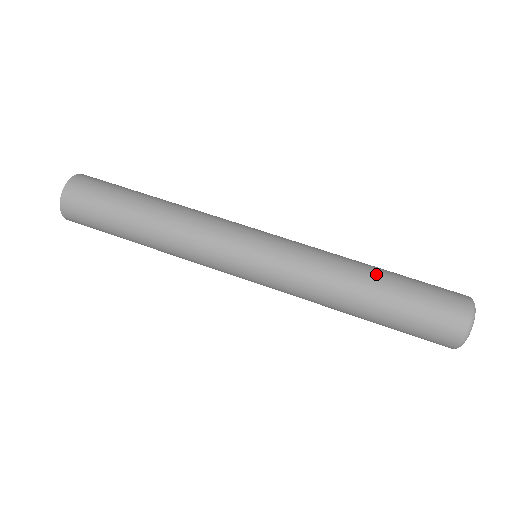
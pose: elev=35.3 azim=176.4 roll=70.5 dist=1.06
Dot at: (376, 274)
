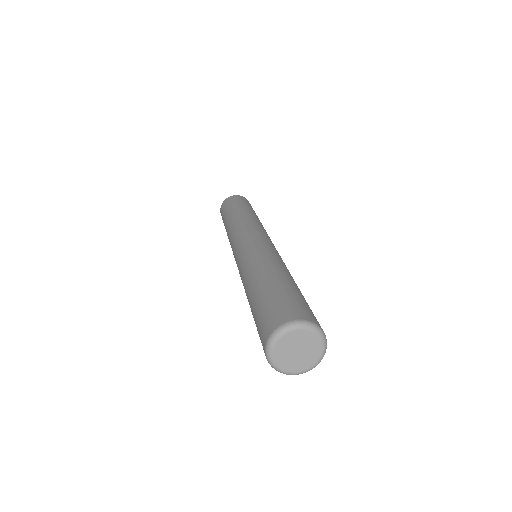
Dot at: occluded
